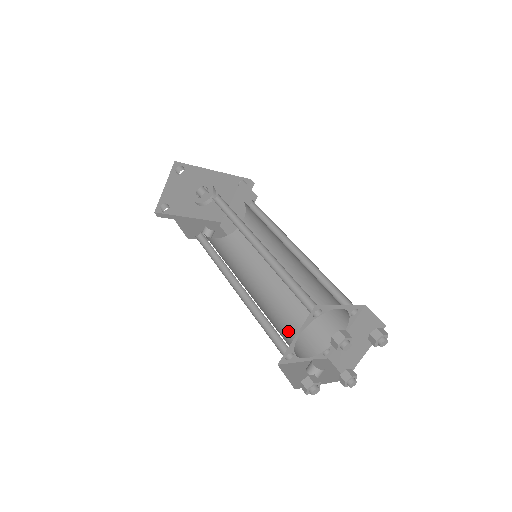
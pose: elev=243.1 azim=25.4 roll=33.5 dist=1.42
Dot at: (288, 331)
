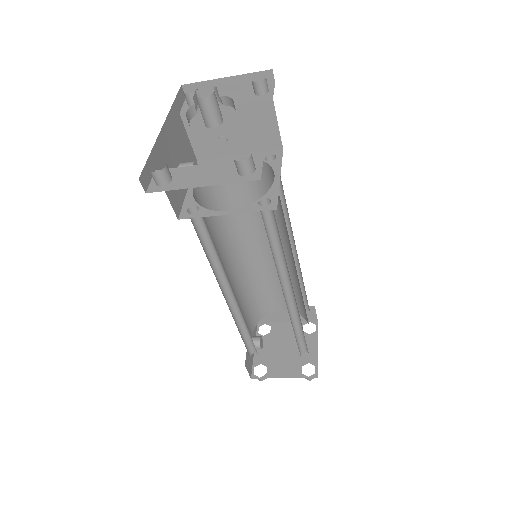
Dot at: (245, 313)
